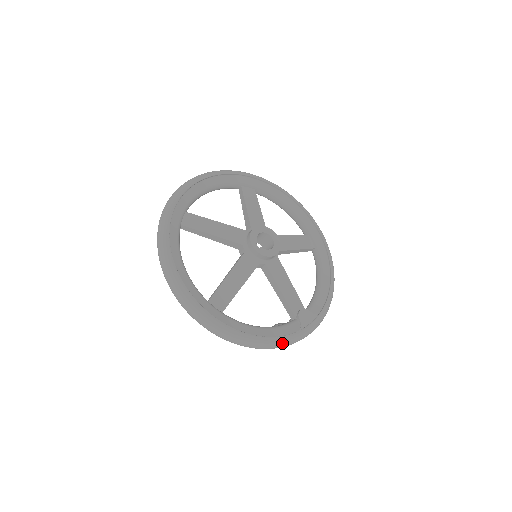
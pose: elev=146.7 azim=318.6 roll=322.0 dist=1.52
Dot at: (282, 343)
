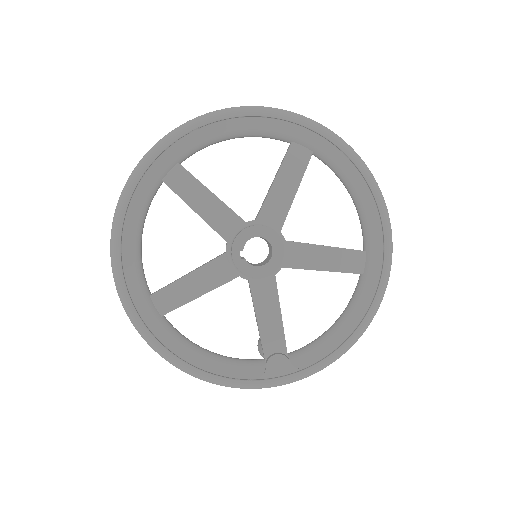
Dot at: (222, 384)
